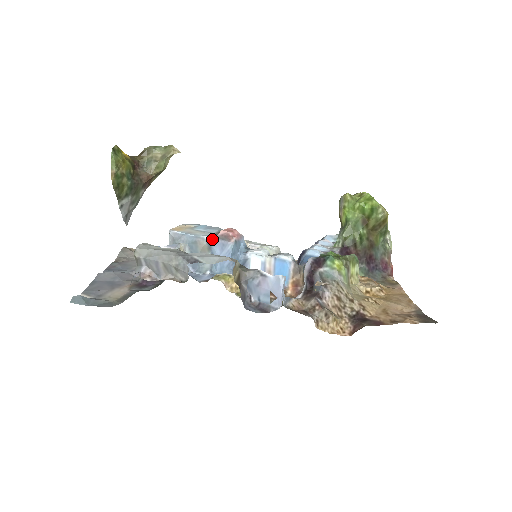
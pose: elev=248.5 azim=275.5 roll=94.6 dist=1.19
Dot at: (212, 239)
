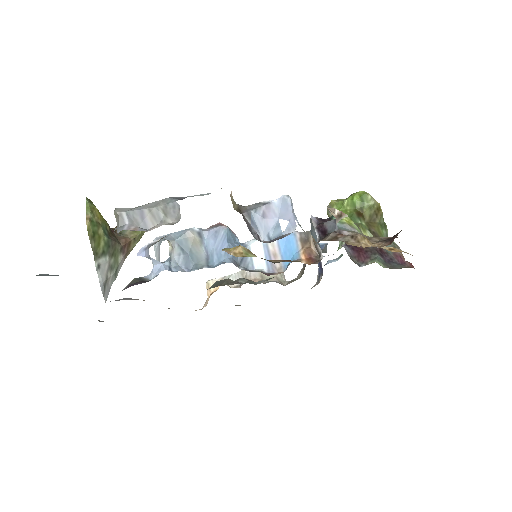
Dot at: (202, 230)
